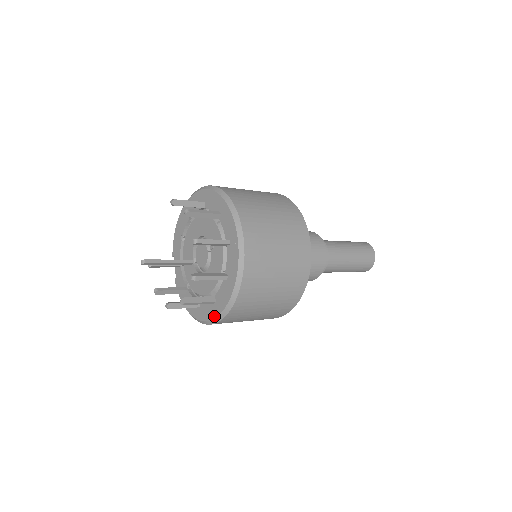
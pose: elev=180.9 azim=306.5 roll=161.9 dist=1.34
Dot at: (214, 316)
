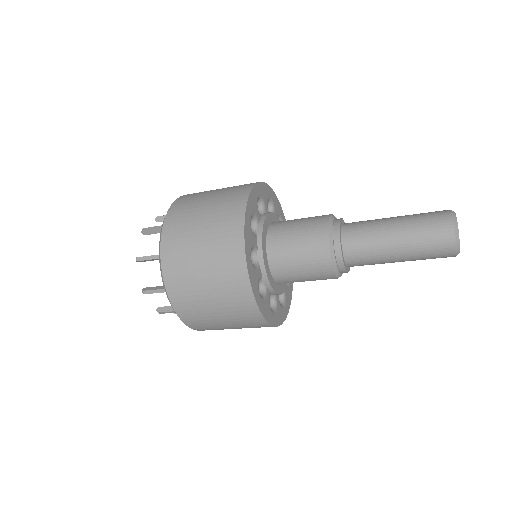
Dot at: occluded
